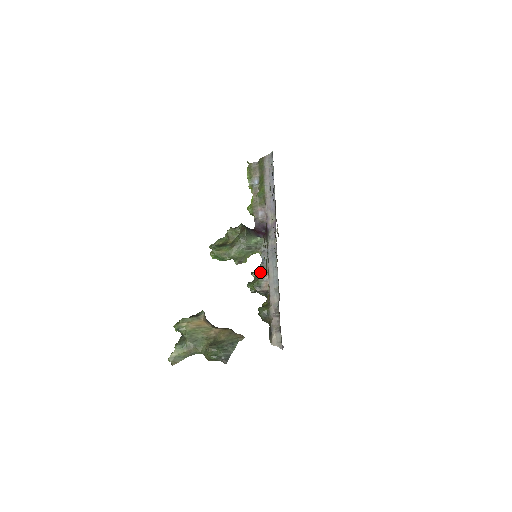
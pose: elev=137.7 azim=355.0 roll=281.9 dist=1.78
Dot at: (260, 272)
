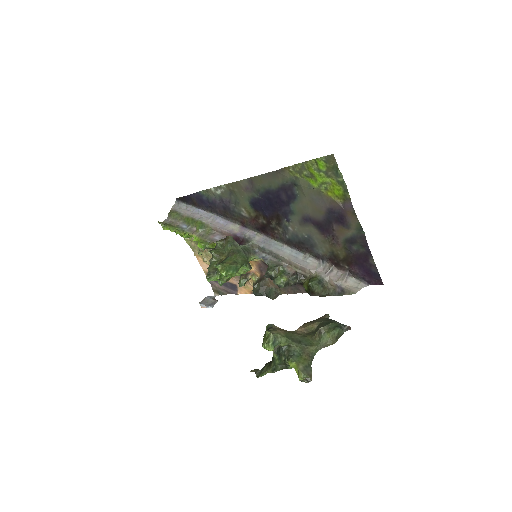
Dot at: (273, 266)
